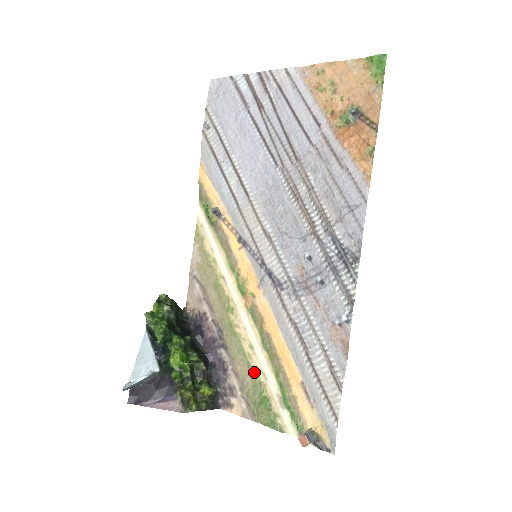
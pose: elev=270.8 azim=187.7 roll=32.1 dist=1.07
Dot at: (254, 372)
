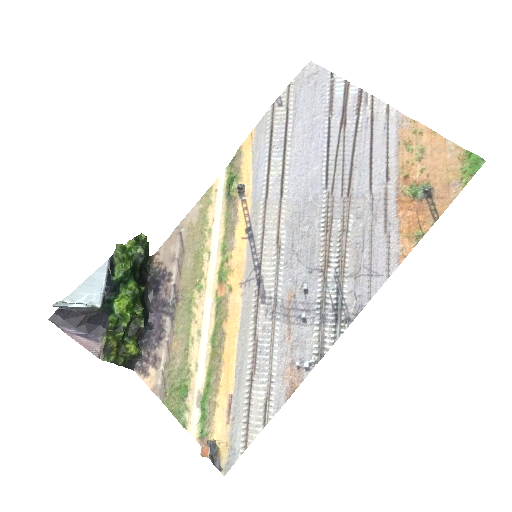
Dot at: (188, 357)
